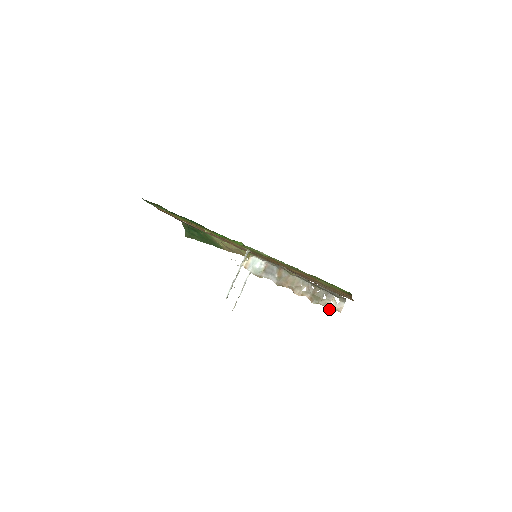
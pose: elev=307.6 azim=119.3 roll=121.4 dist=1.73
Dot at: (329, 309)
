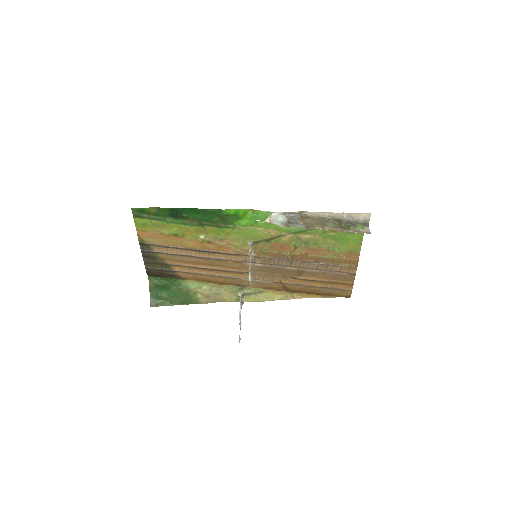
Dot at: (360, 233)
